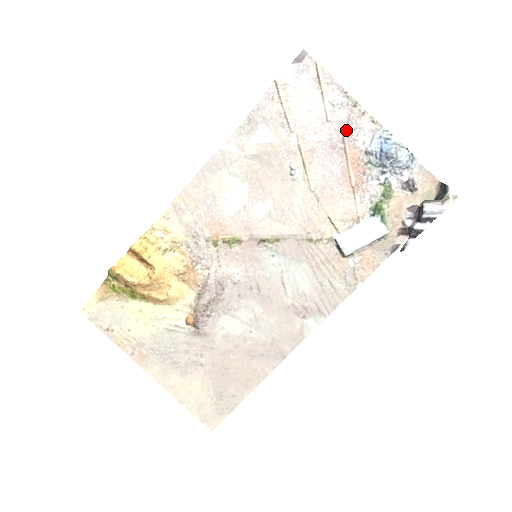
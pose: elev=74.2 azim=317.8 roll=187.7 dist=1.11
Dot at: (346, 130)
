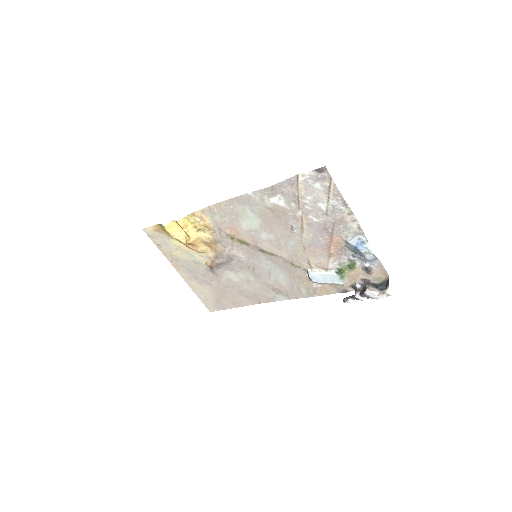
Dot at: (337, 225)
